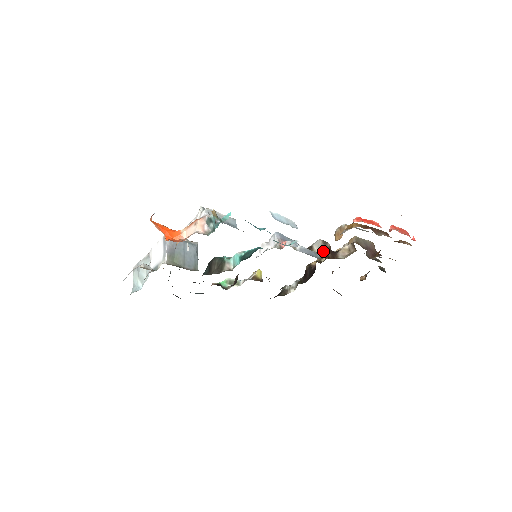
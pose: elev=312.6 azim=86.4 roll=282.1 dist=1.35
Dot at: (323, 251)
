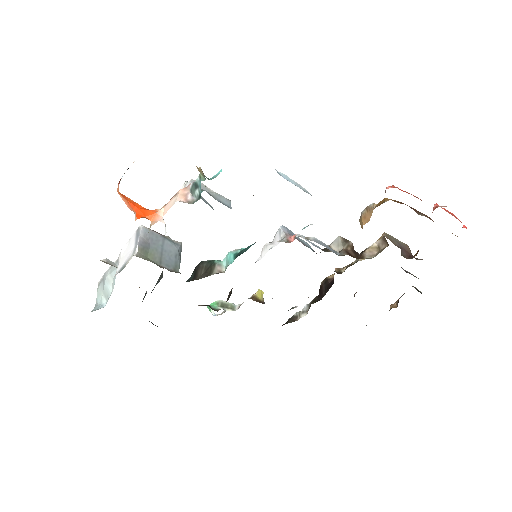
Dot at: (344, 249)
